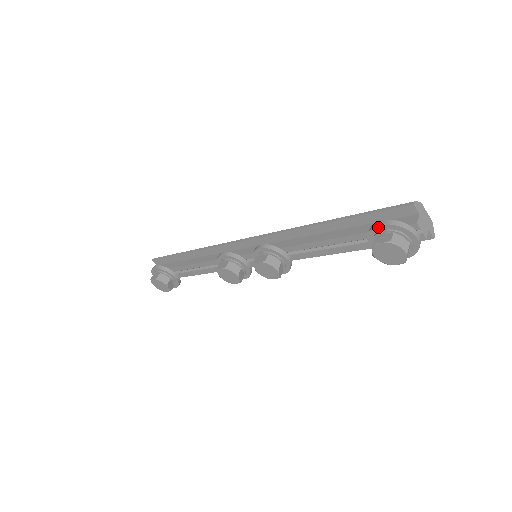
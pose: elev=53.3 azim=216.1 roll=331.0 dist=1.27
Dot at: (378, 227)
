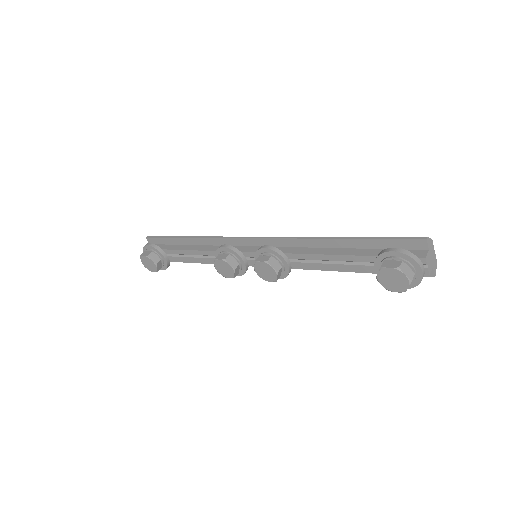
Dot at: (389, 253)
